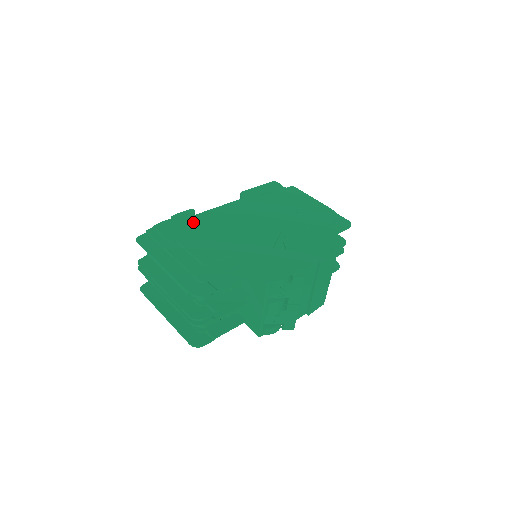
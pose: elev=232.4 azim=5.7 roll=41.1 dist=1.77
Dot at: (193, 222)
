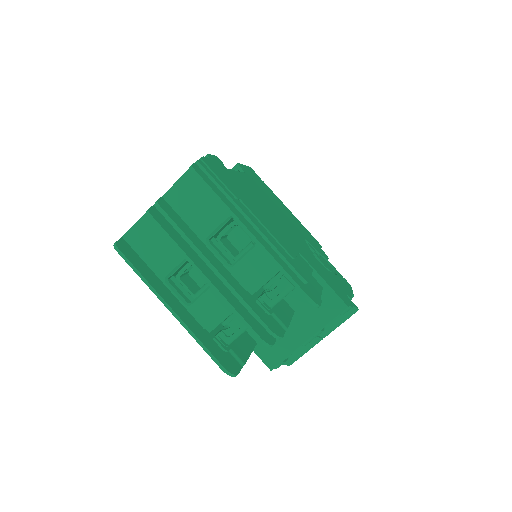
Dot at: (234, 179)
